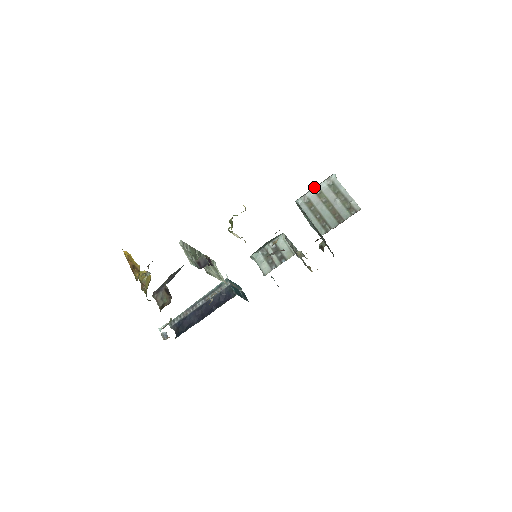
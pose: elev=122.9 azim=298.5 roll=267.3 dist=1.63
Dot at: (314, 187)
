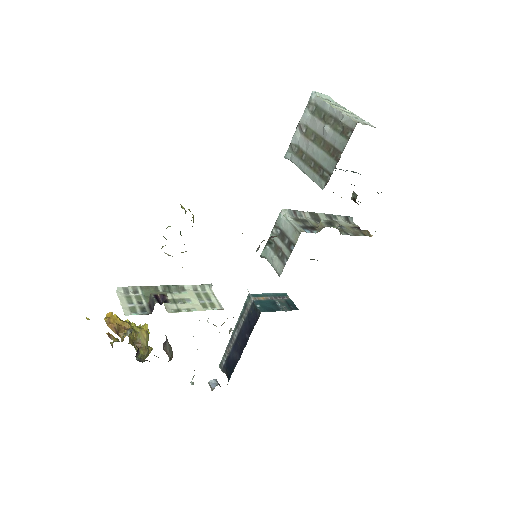
Dot at: occluded
